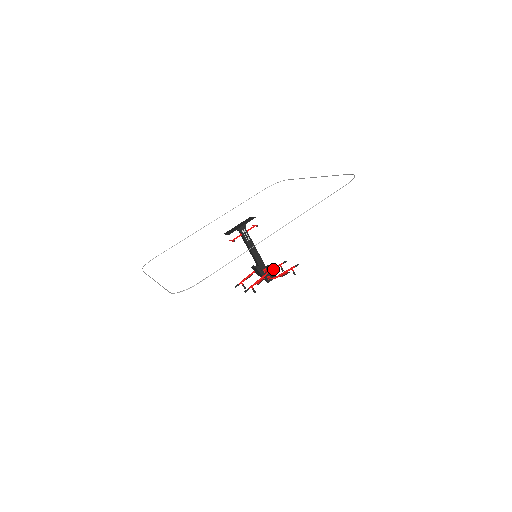
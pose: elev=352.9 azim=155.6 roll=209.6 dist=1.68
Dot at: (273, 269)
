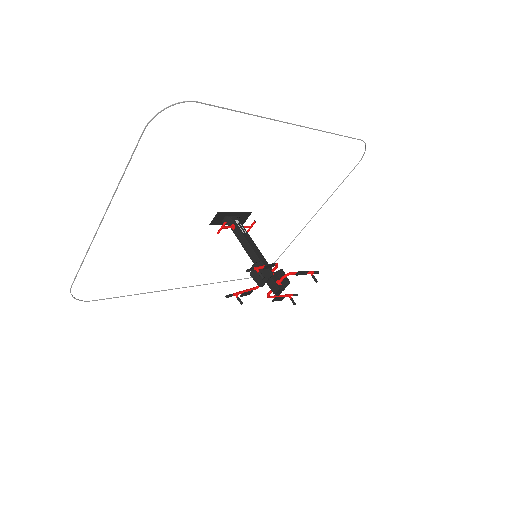
Dot at: (280, 296)
